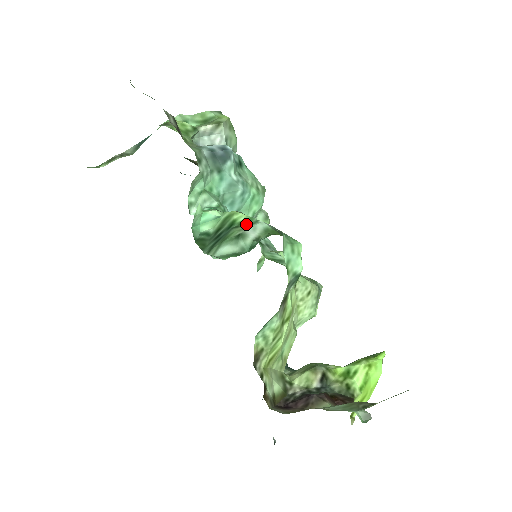
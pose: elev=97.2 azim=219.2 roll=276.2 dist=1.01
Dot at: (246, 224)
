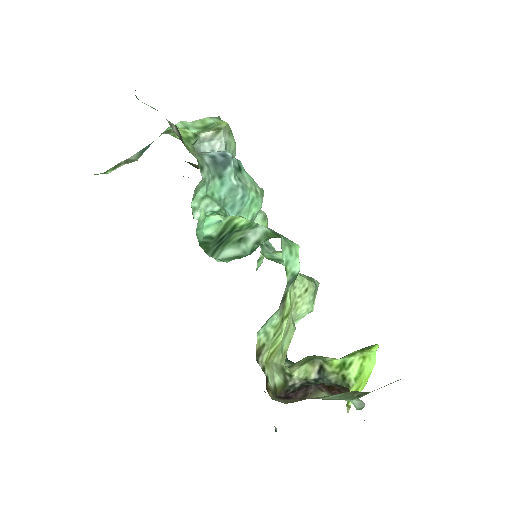
Dot at: (247, 228)
